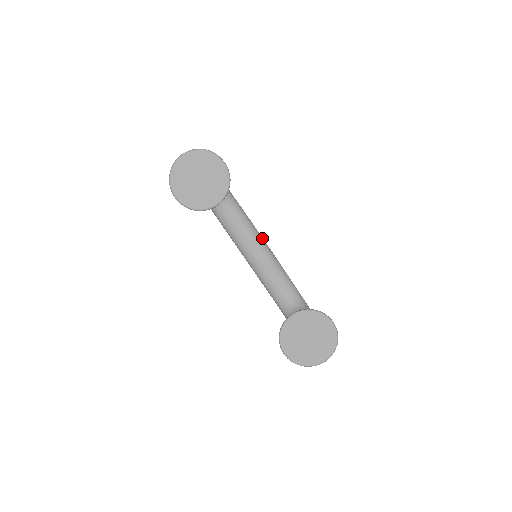
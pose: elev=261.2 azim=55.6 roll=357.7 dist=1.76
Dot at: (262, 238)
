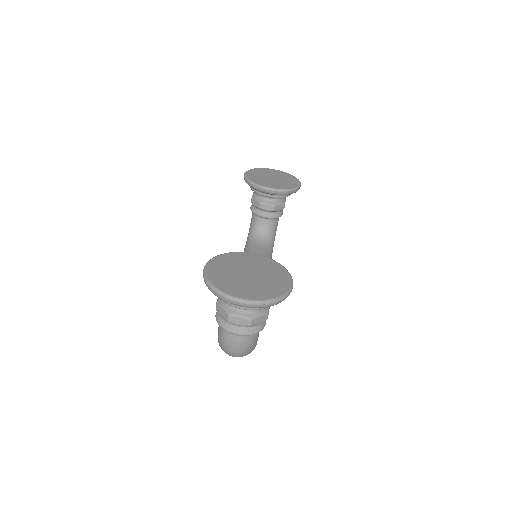
Dot at: occluded
